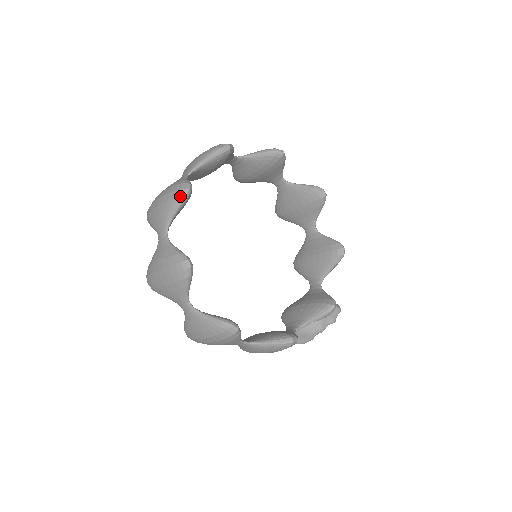
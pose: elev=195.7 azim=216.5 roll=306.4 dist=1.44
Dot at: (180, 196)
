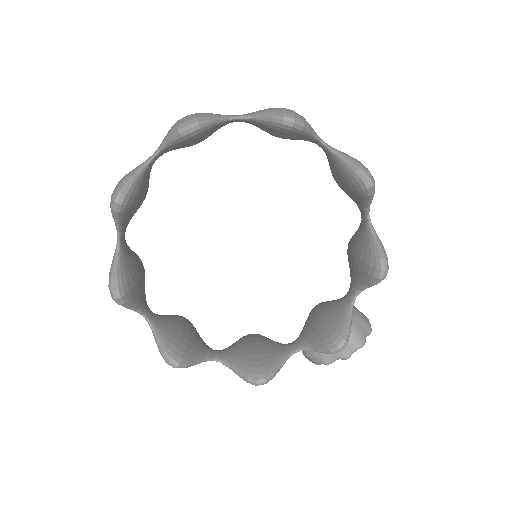
Dot at: (111, 208)
